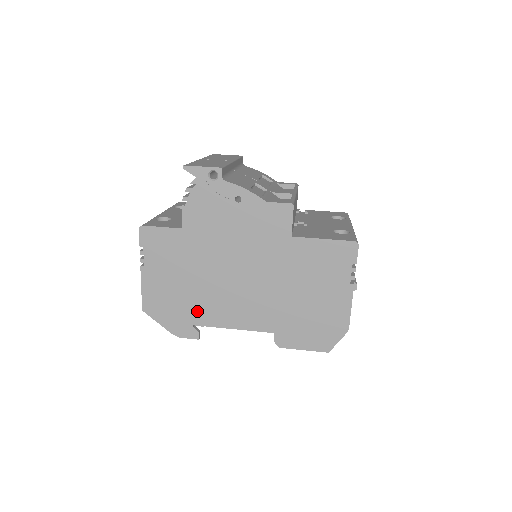
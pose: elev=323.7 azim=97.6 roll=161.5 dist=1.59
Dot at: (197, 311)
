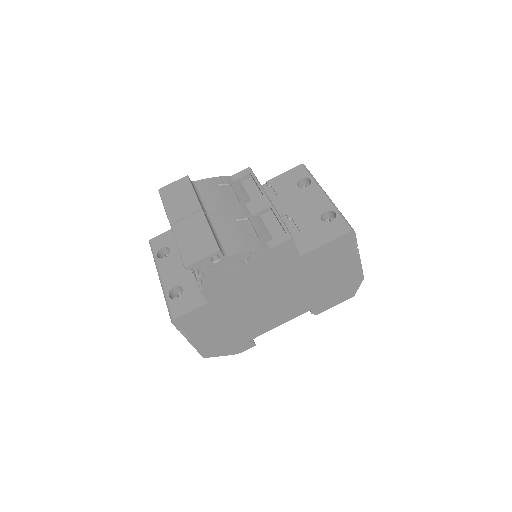
Dot at: (246, 334)
